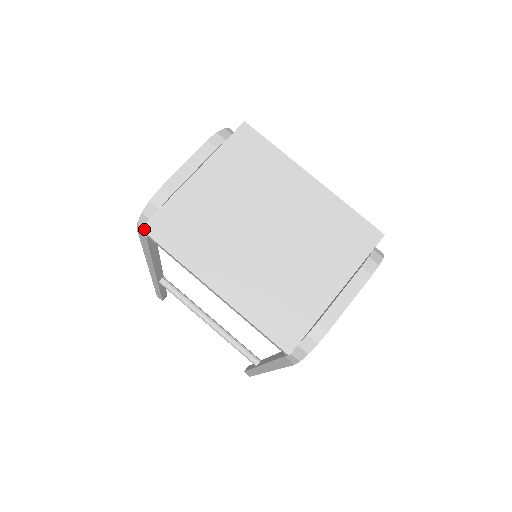
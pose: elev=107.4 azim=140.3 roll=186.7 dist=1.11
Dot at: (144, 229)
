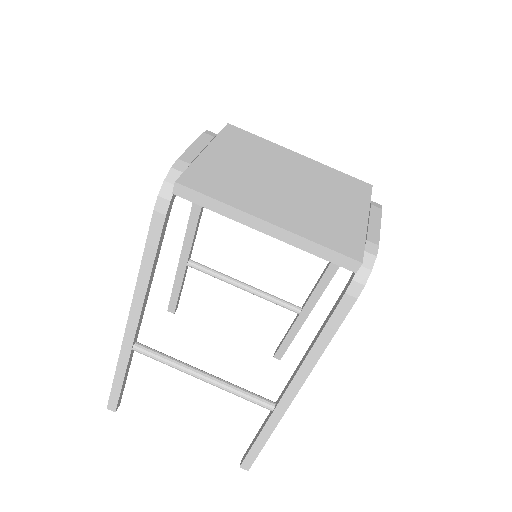
Dot at: (179, 182)
